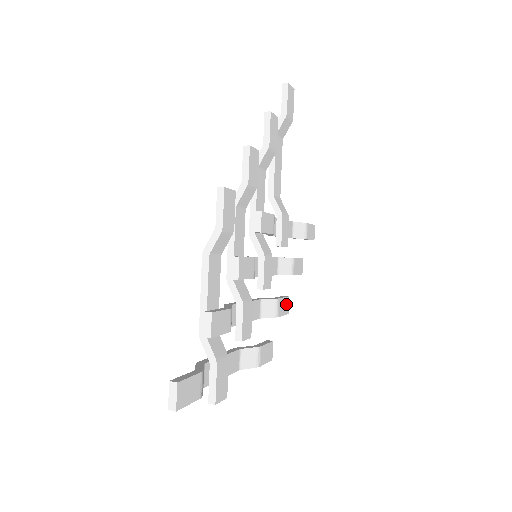
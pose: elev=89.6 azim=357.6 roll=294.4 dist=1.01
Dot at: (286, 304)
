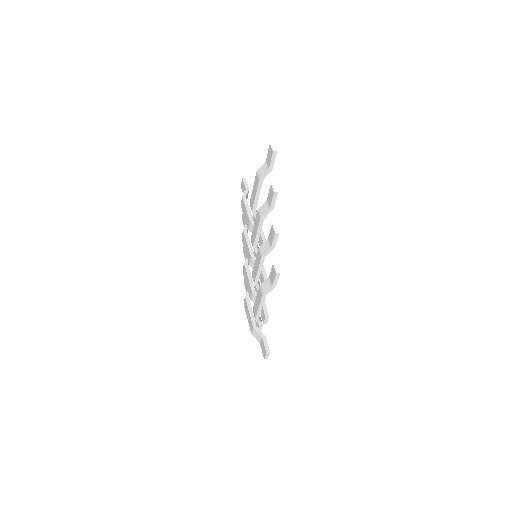
Dot at: occluded
